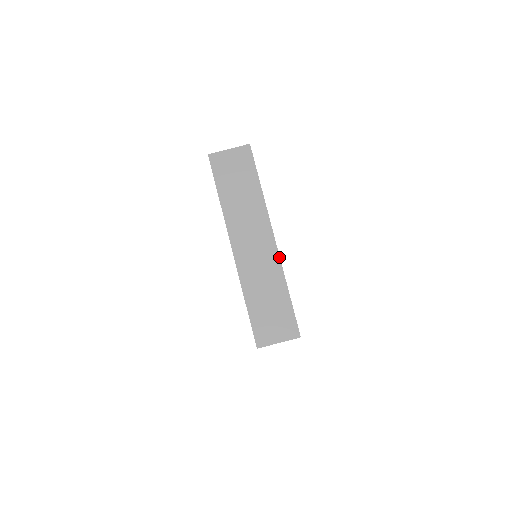
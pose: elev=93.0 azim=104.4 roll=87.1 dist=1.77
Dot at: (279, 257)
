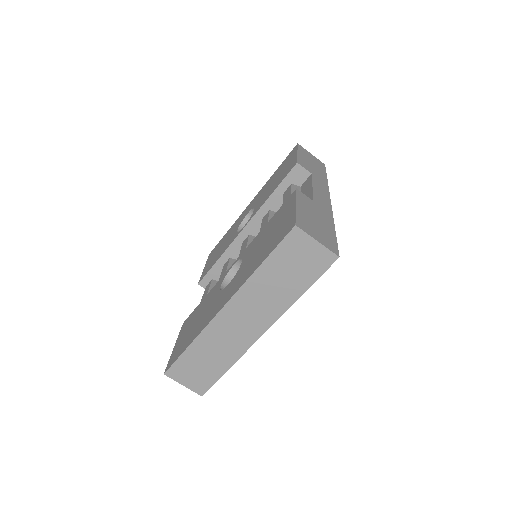
Dot at: occluded
